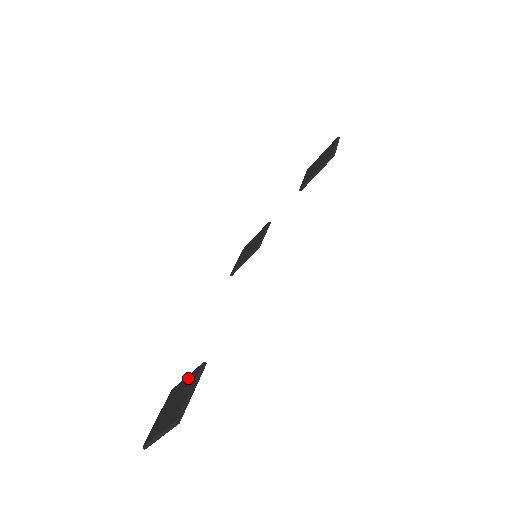
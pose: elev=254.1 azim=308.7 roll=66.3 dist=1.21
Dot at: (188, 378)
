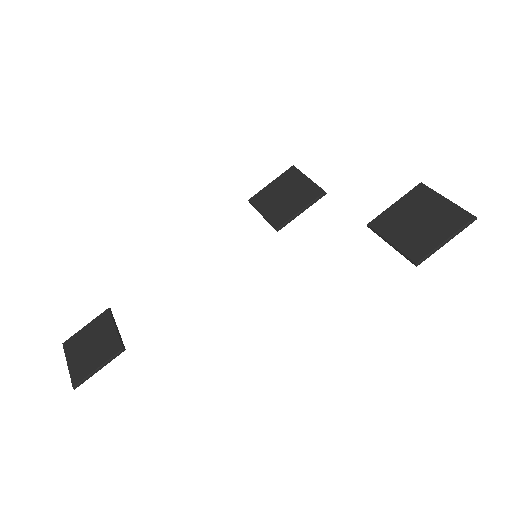
Dot at: (112, 337)
